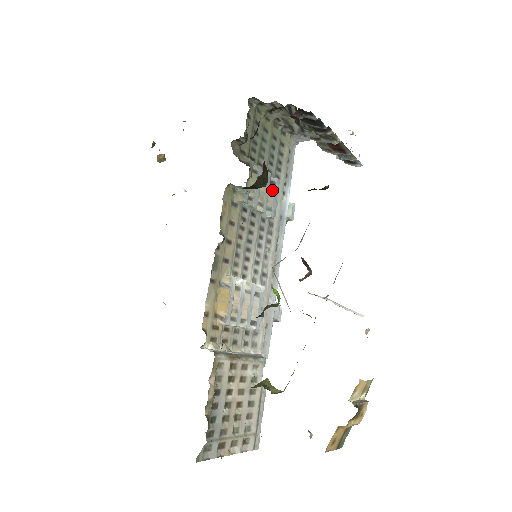
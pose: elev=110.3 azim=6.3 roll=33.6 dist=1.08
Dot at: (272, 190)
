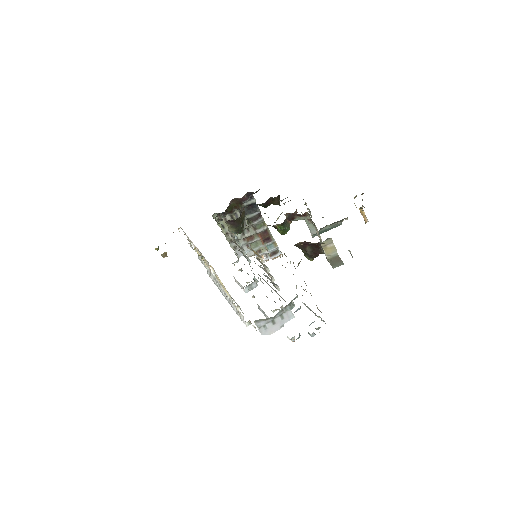
Dot at: occluded
